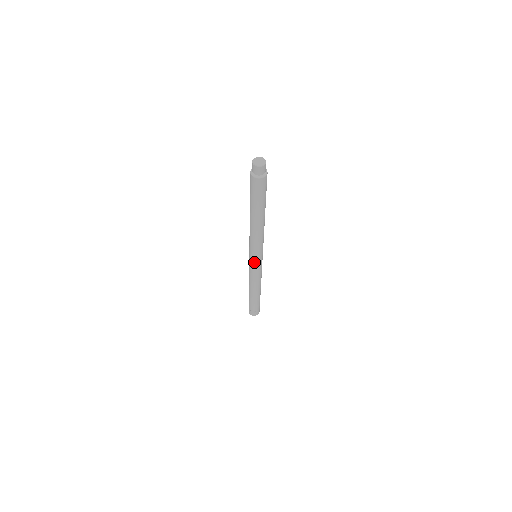
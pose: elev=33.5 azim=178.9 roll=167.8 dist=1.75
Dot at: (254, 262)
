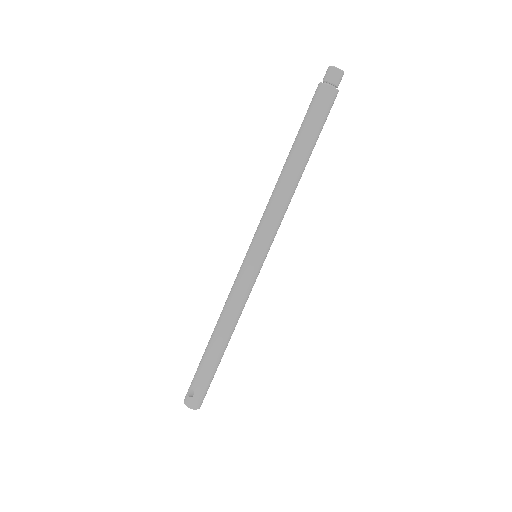
Dot at: (248, 256)
